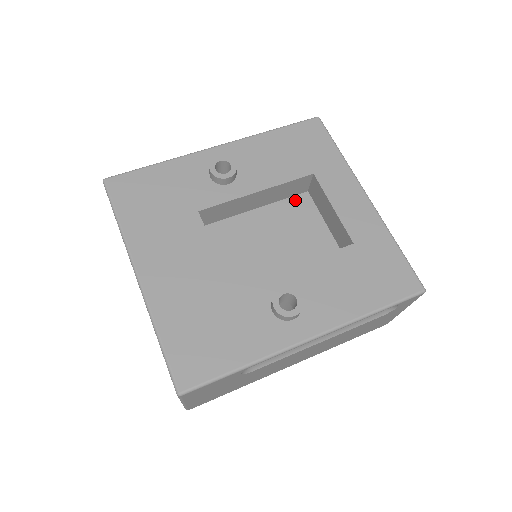
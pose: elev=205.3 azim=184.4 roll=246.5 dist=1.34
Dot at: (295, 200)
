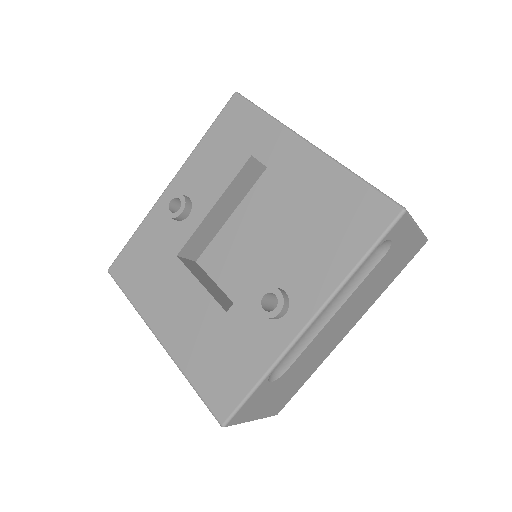
Dot at: (259, 184)
